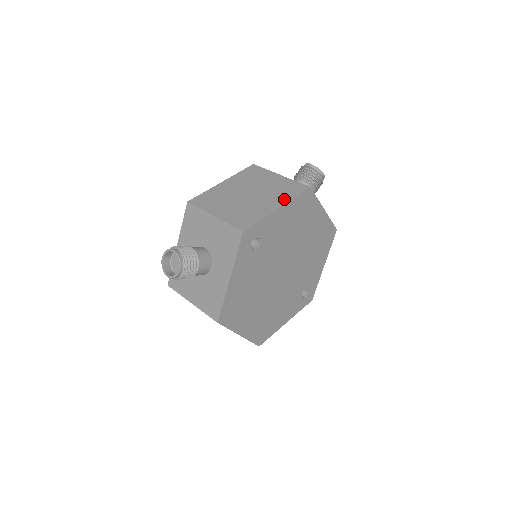
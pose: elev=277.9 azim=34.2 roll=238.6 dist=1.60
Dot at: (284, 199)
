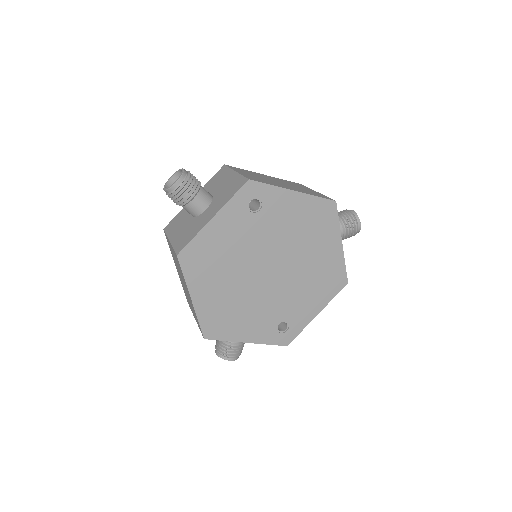
Dot at: (305, 192)
